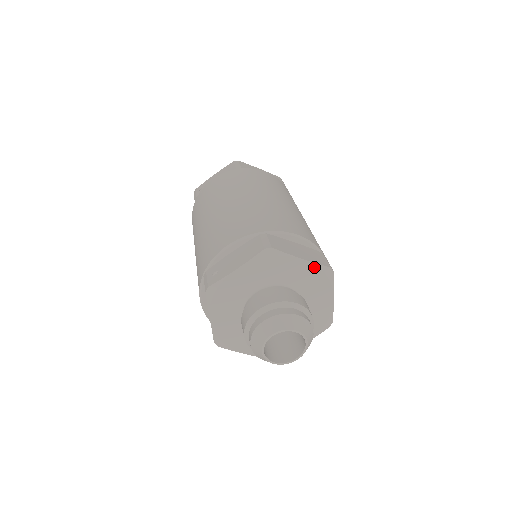
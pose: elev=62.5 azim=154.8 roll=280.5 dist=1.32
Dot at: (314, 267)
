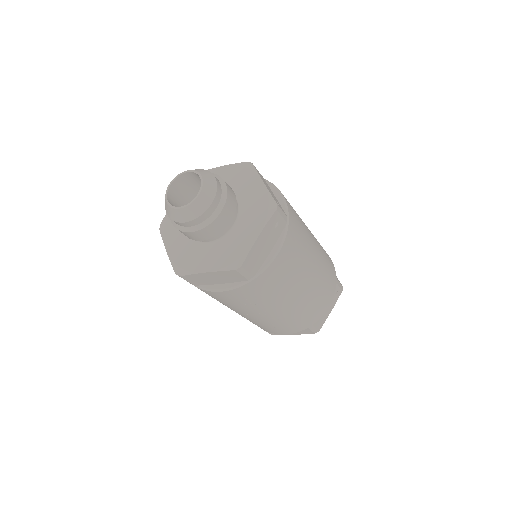
Dot at: (232, 167)
